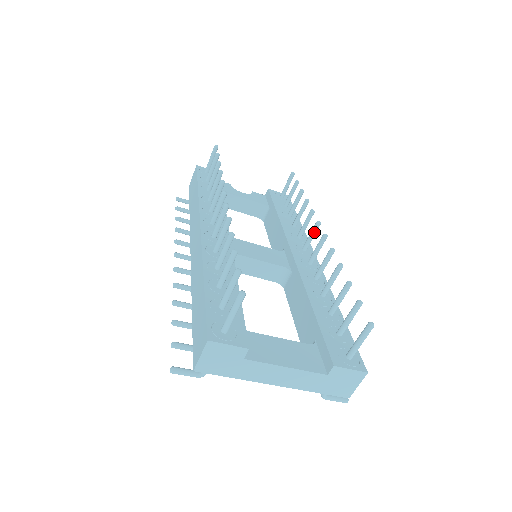
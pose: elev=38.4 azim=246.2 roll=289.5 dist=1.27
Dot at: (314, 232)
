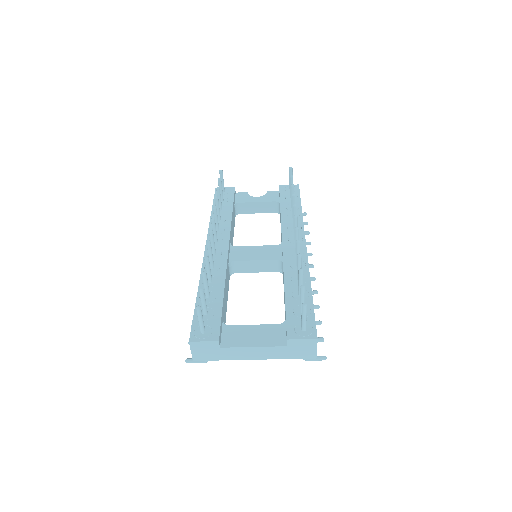
Dot at: (295, 225)
